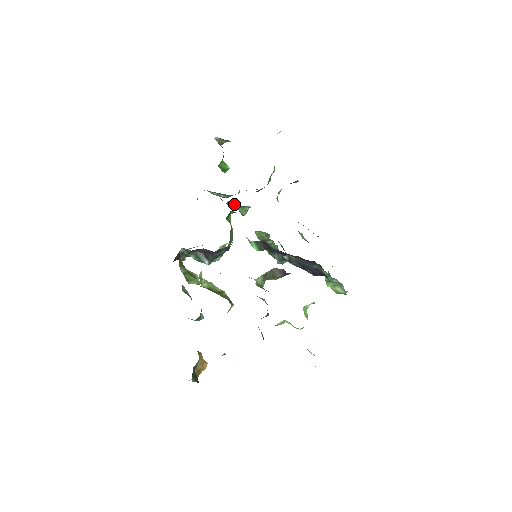
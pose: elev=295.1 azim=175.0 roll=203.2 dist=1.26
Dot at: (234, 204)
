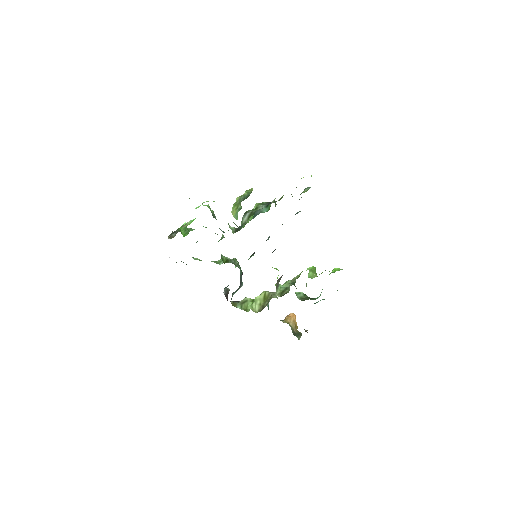
Dot at: occluded
